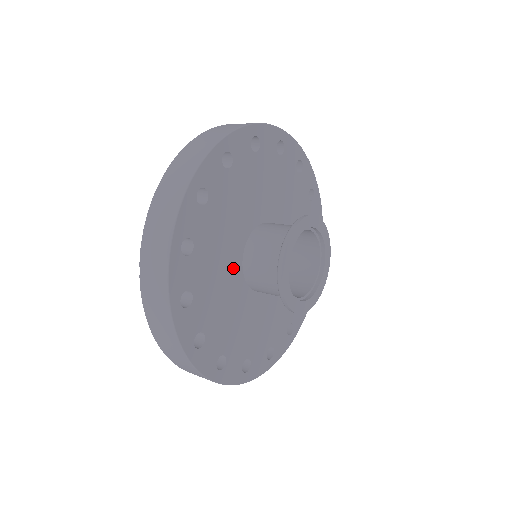
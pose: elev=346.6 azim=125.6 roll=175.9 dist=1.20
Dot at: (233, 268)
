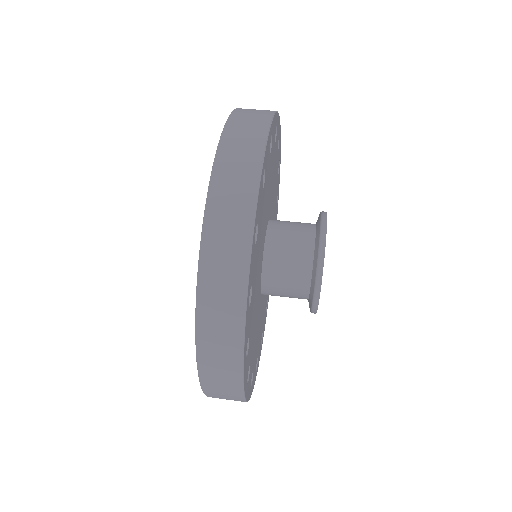
Dot at: (259, 309)
